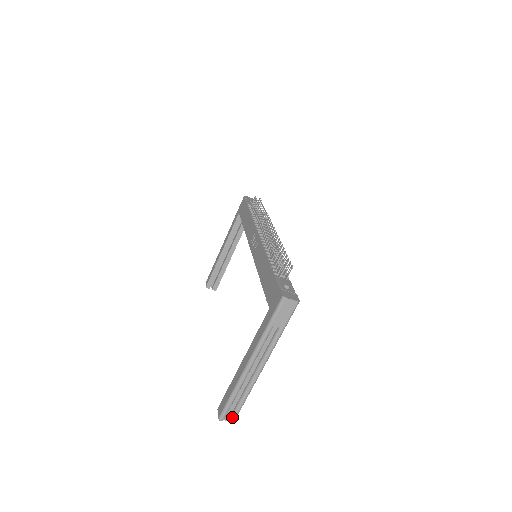
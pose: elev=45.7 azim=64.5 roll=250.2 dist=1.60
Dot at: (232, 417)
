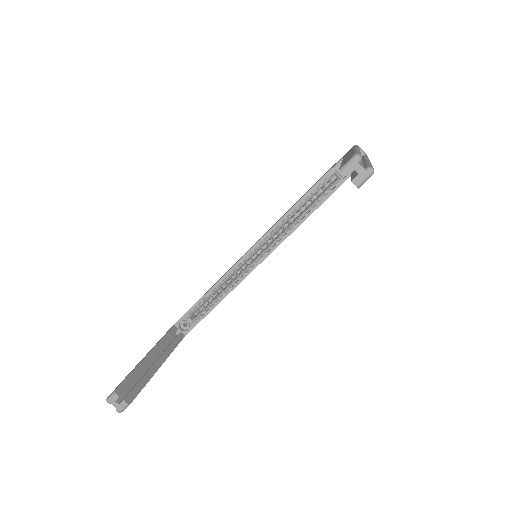
Dot at: (369, 165)
